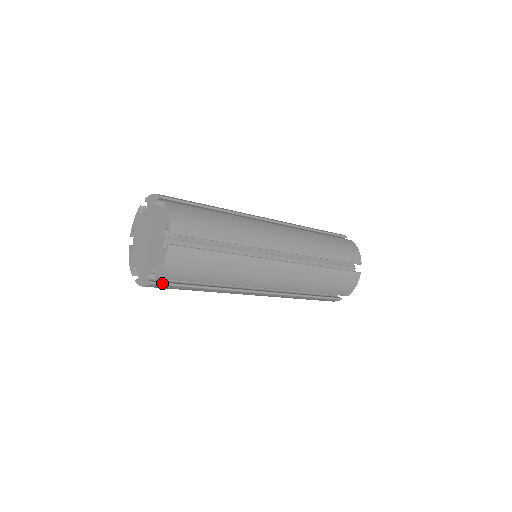
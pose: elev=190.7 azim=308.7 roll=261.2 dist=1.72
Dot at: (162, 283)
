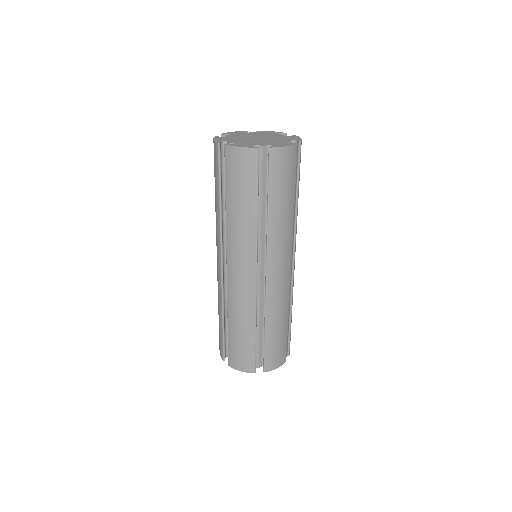
Dot at: occluded
